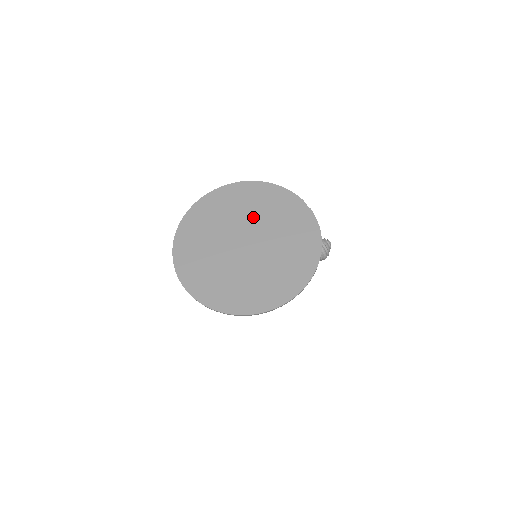
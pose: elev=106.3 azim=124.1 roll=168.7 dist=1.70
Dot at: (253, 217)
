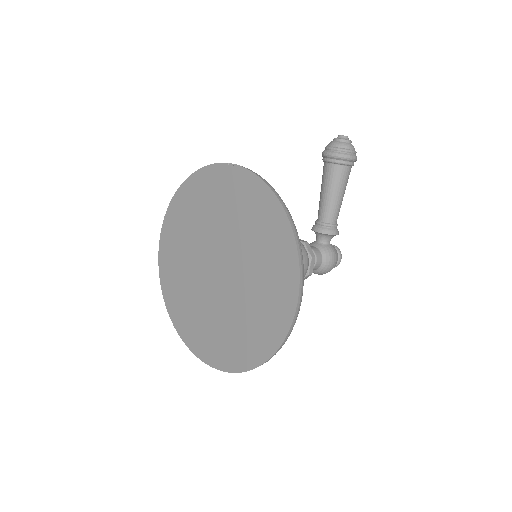
Dot at: (203, 232)
